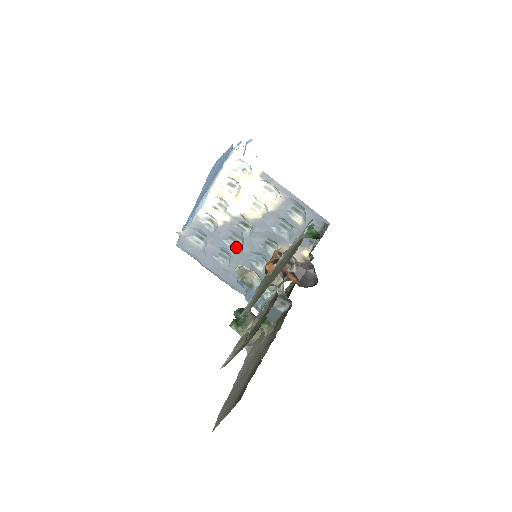
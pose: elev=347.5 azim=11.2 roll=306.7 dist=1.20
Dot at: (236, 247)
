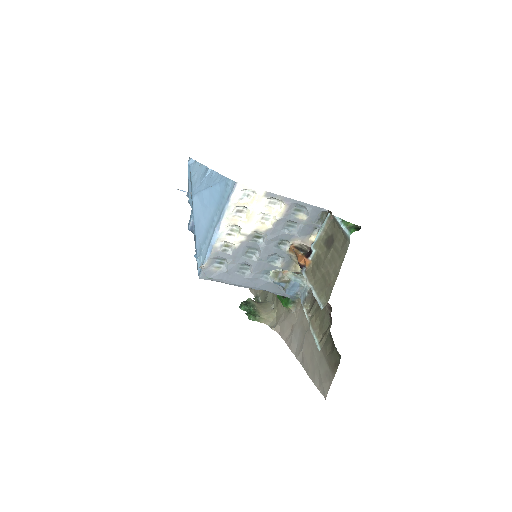
Dot at: (254, 257)
